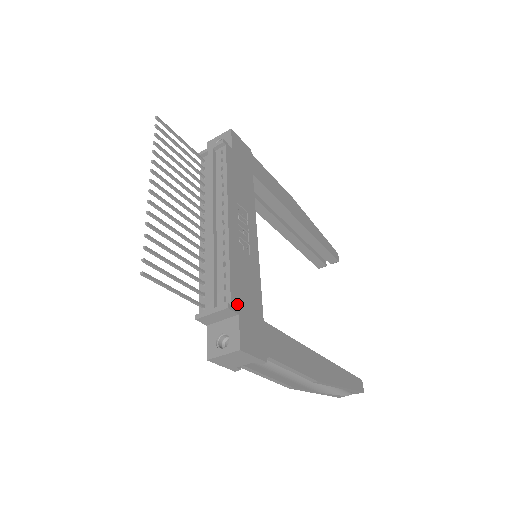
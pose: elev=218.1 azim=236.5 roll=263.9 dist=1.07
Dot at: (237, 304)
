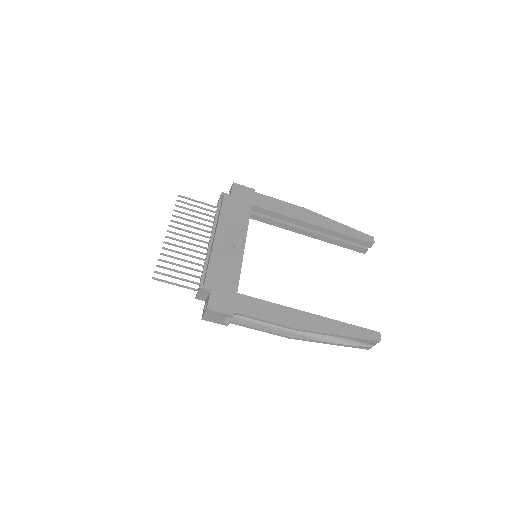
Dot at: (210, 285)
